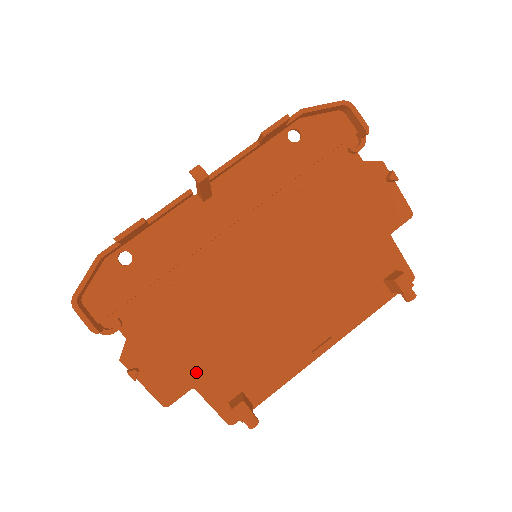
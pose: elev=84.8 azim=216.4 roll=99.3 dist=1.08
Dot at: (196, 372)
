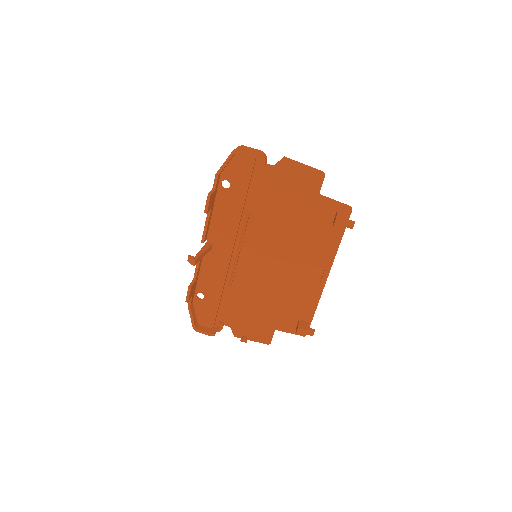
Dot at: (271, 323)
